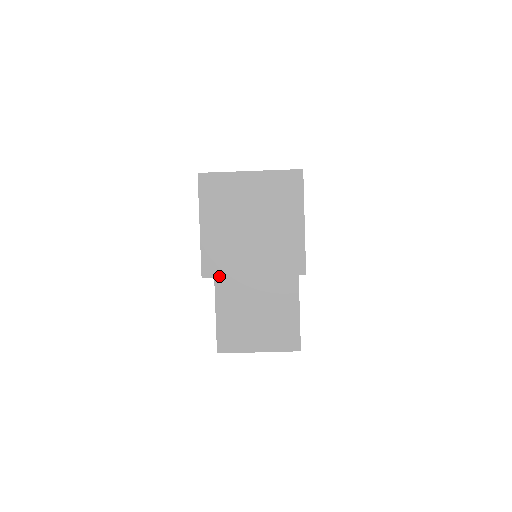
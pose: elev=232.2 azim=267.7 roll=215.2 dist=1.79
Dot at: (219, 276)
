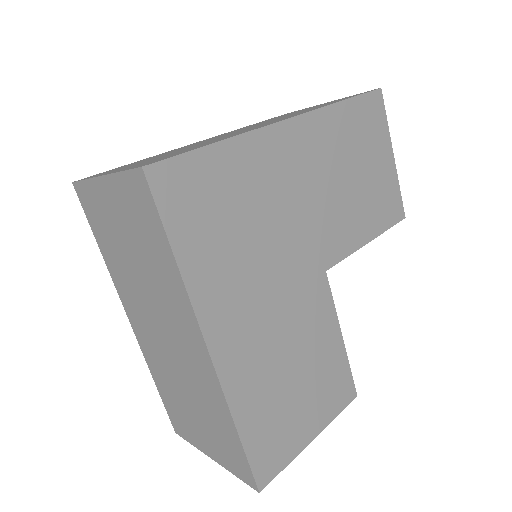
Dot at: occluded
